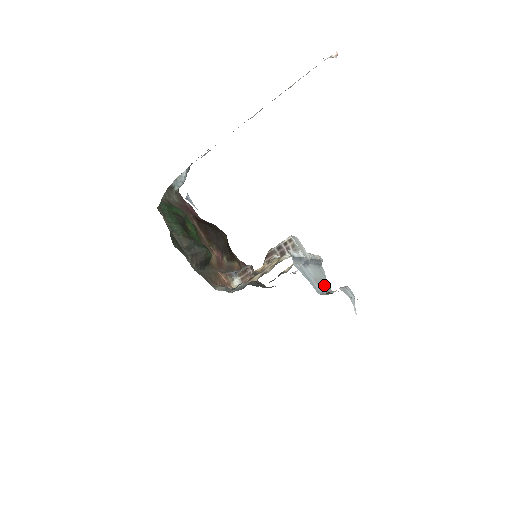
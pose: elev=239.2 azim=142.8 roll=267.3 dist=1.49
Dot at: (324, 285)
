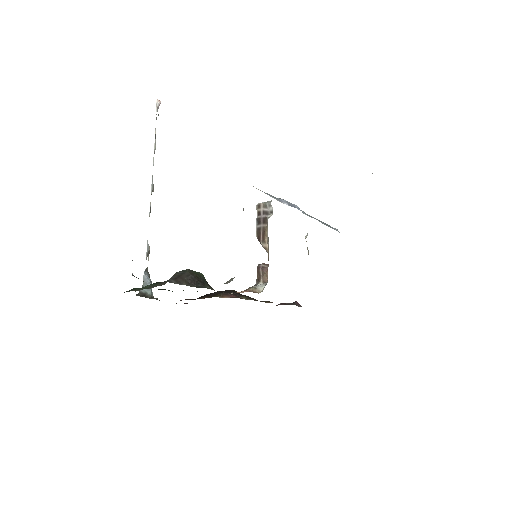
Dot at: occluded
